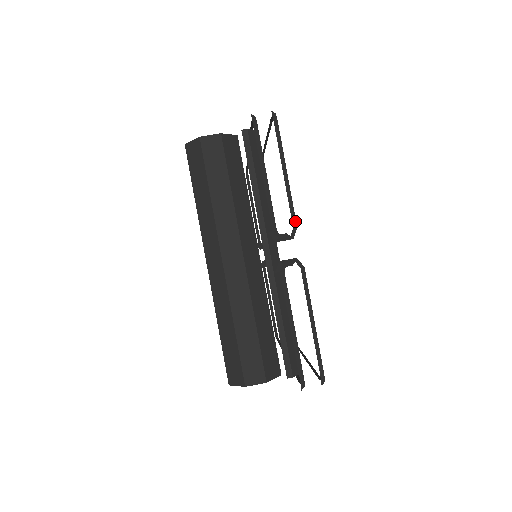
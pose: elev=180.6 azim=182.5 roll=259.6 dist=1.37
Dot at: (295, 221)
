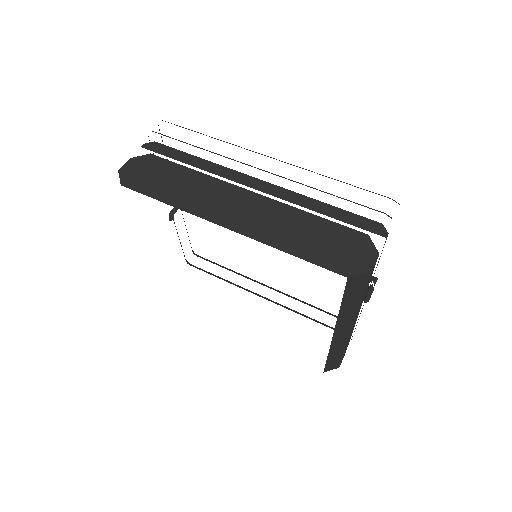
Dot at: occluded
